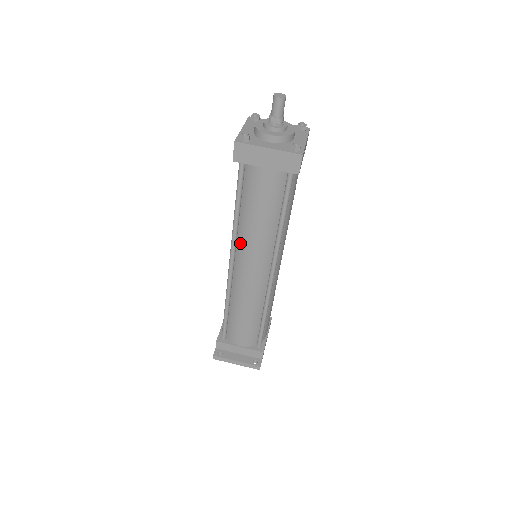
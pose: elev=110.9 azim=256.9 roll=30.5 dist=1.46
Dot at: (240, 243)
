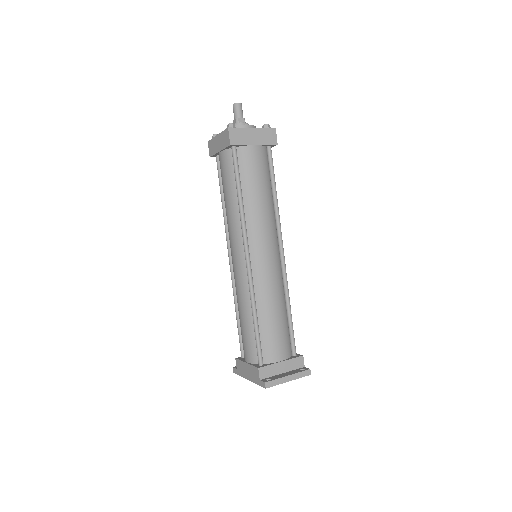
Dot at: (250, 229)
